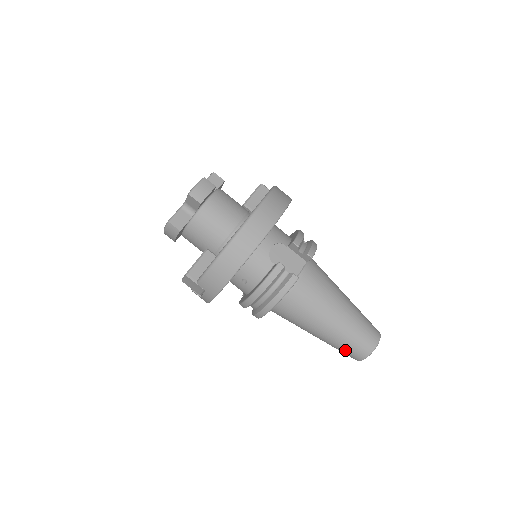
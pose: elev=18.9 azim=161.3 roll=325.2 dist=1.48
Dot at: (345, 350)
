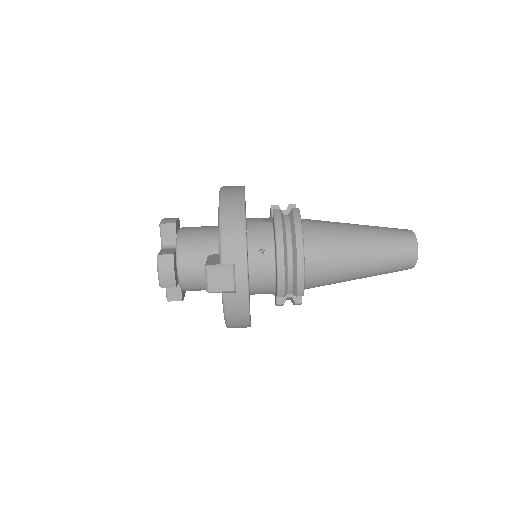
Dot at: (396, 252)
